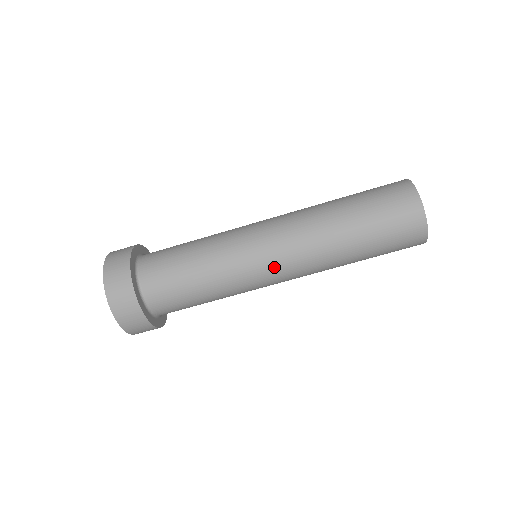
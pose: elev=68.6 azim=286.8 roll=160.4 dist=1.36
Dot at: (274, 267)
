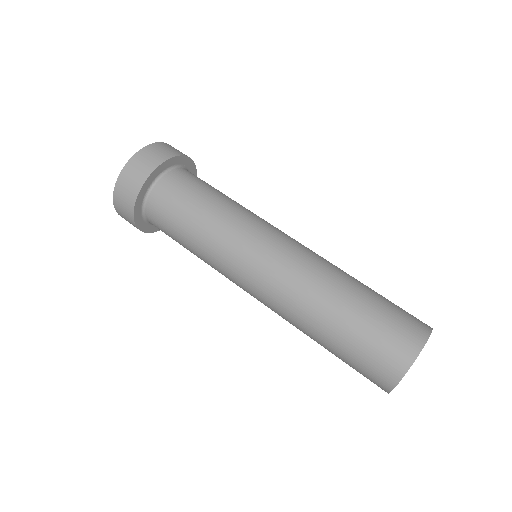
Dot at: (257, 267)
